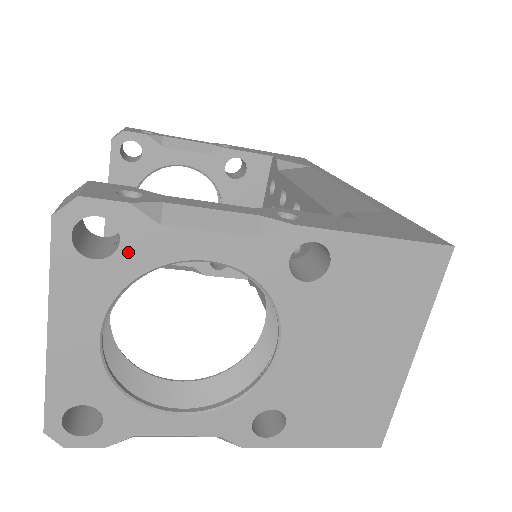
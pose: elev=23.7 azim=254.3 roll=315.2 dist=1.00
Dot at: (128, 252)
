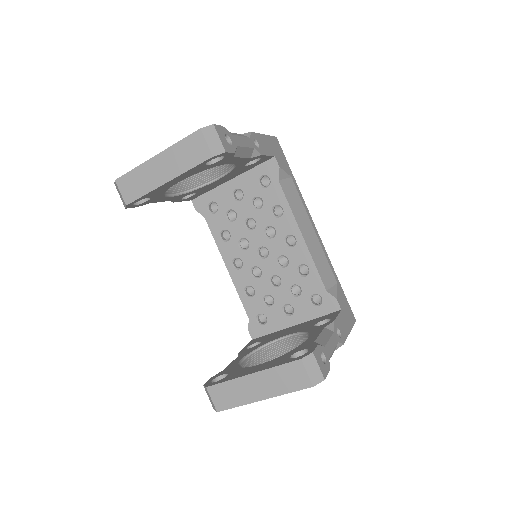
Dot at: occluded
